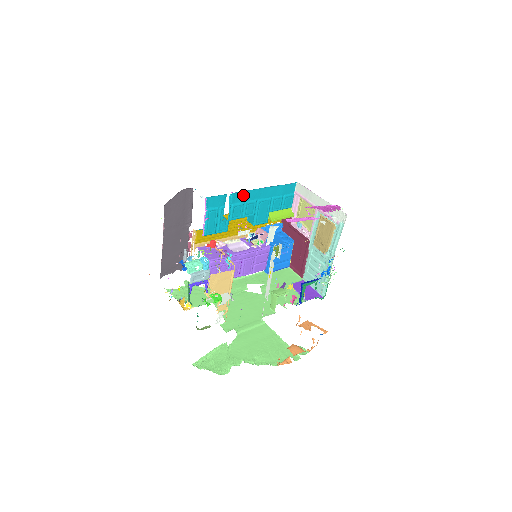
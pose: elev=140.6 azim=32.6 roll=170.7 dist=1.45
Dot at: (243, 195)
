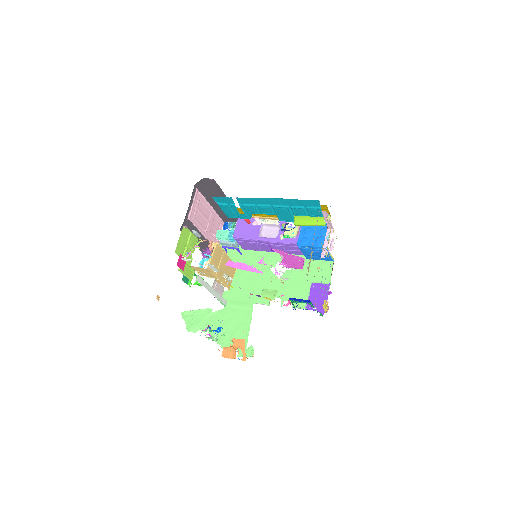
Dot at: (251, 200)
